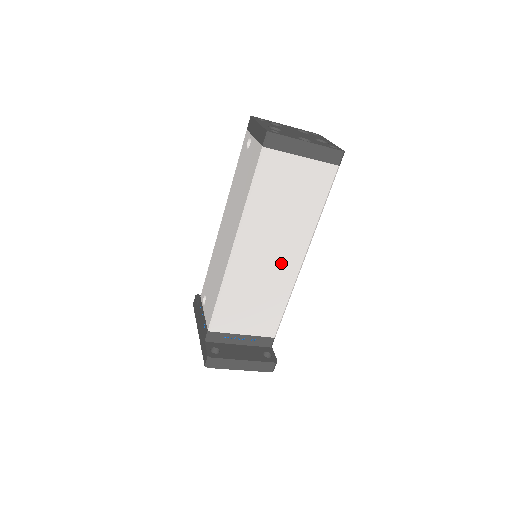
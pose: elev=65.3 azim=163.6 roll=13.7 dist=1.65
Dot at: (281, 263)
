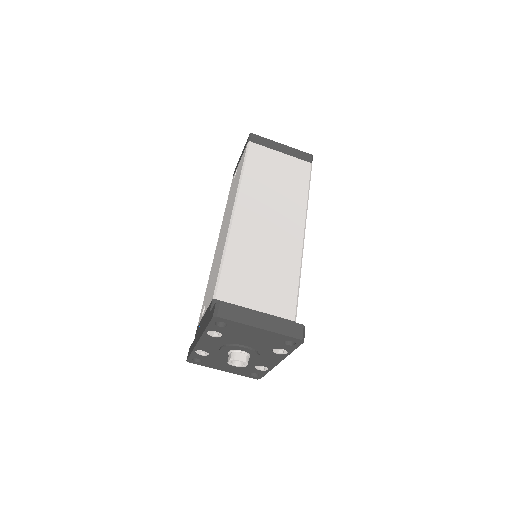
Dot at: (282, 233)
